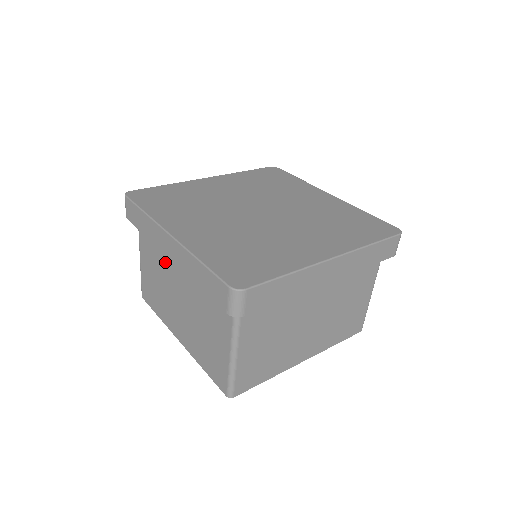
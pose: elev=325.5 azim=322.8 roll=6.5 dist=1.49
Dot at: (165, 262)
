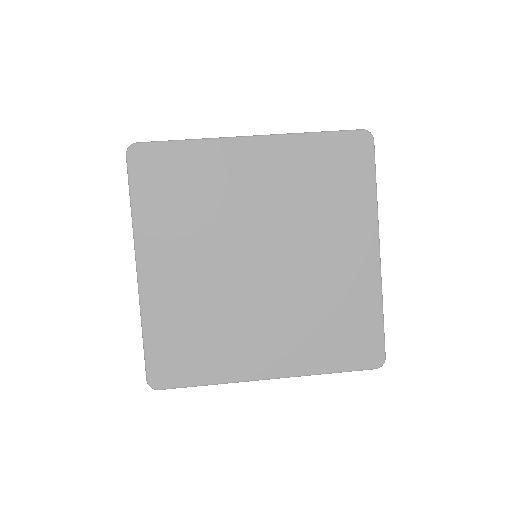
Dot at: occluded
